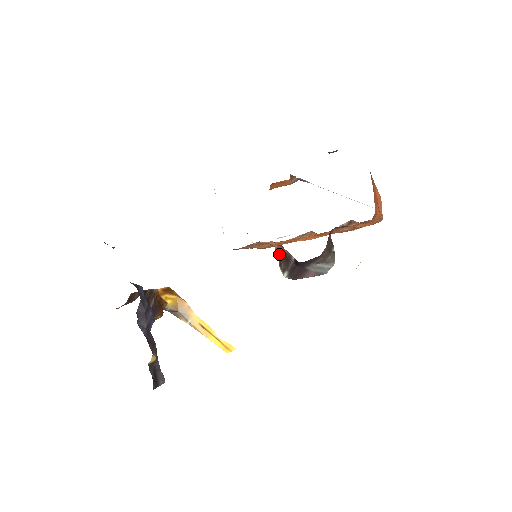
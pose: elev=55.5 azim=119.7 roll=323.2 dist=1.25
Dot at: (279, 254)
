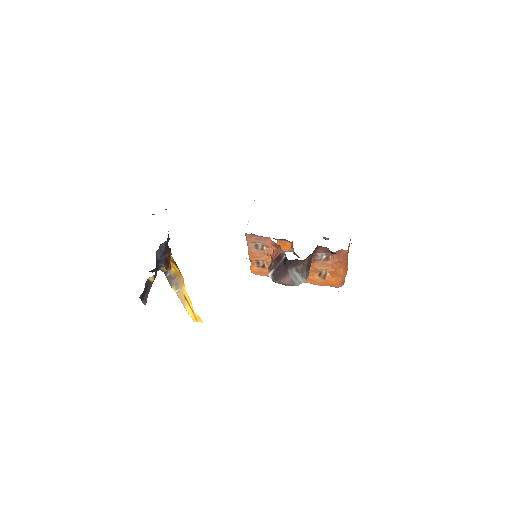
Dot at: (275, 255)
